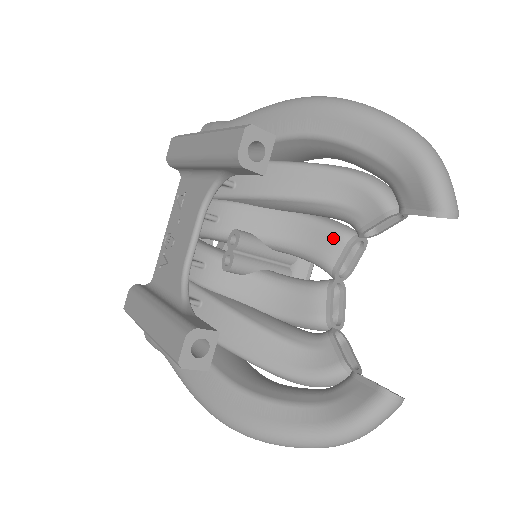
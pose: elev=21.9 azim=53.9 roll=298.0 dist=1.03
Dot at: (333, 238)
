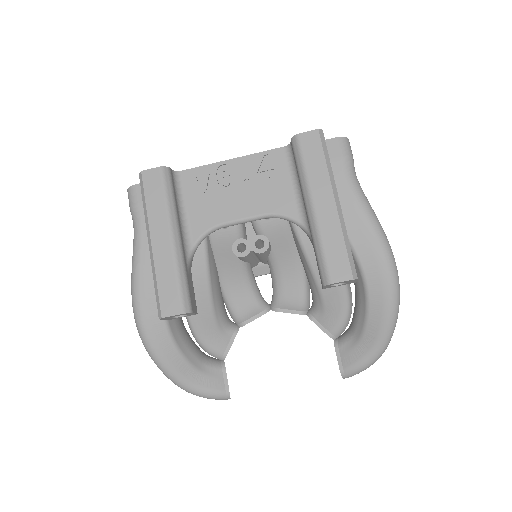
Dot at: (298, 302)
